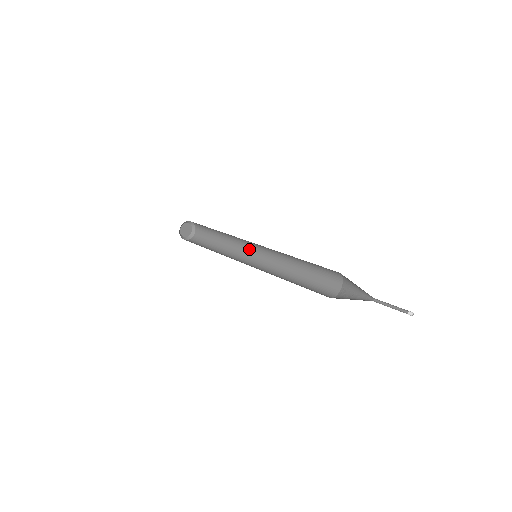
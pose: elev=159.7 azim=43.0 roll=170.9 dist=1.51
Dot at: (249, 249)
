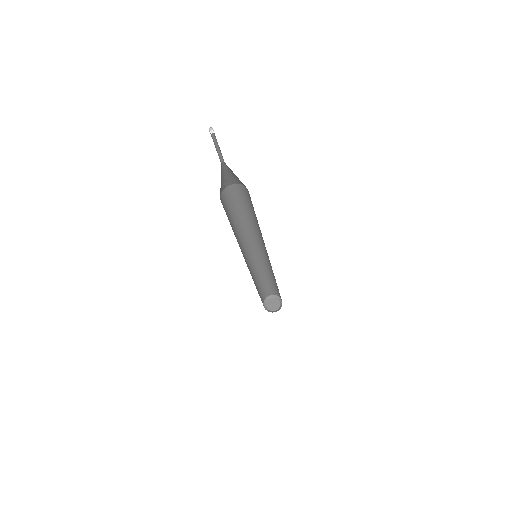
Dot at: occluded
